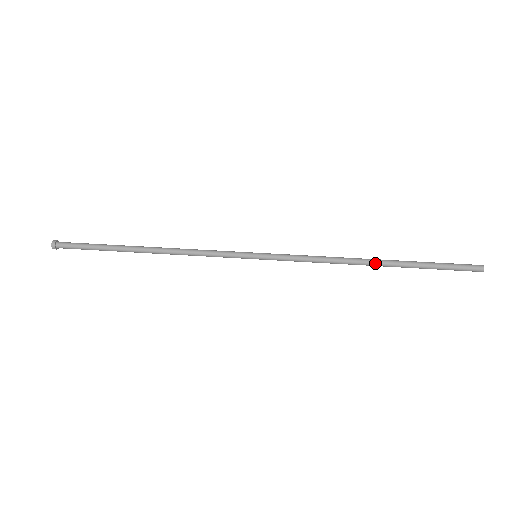
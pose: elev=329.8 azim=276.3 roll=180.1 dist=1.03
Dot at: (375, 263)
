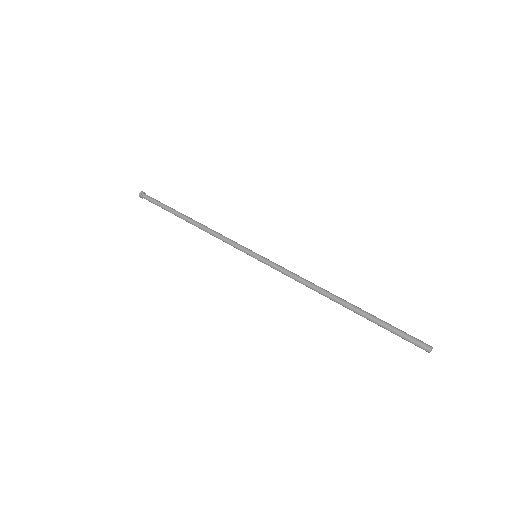
Dot at: (340, 300)
